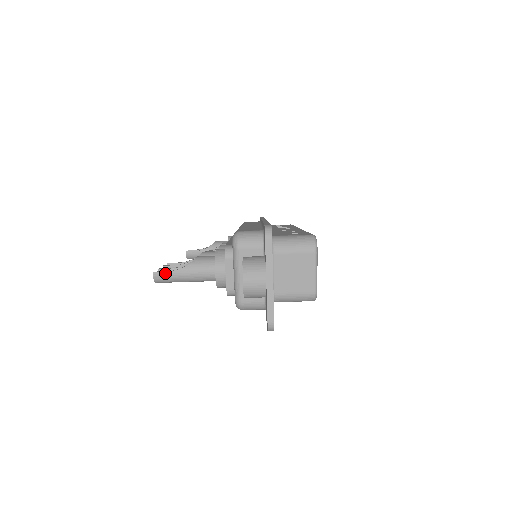
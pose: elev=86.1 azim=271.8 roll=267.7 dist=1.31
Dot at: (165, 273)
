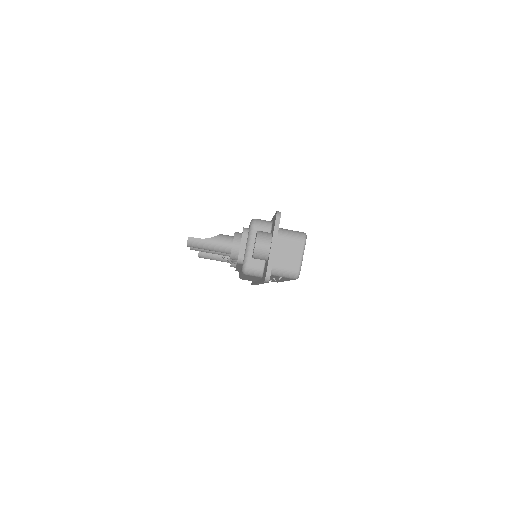
Dot at: (197, 239)
